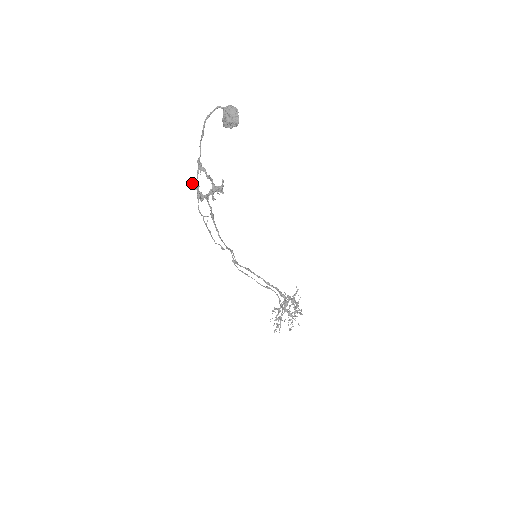
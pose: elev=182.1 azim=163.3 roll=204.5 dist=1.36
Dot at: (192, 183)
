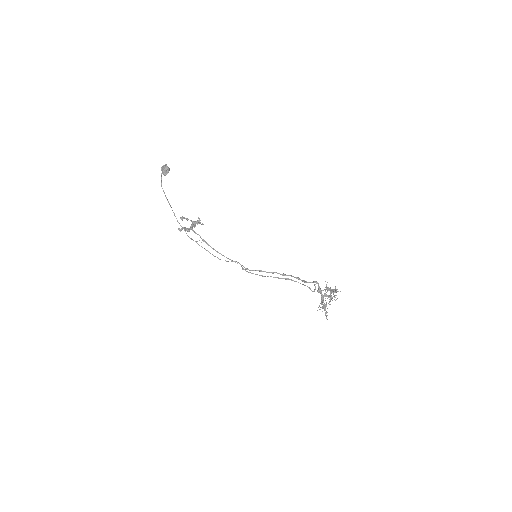
Dot at: (181, 229)
